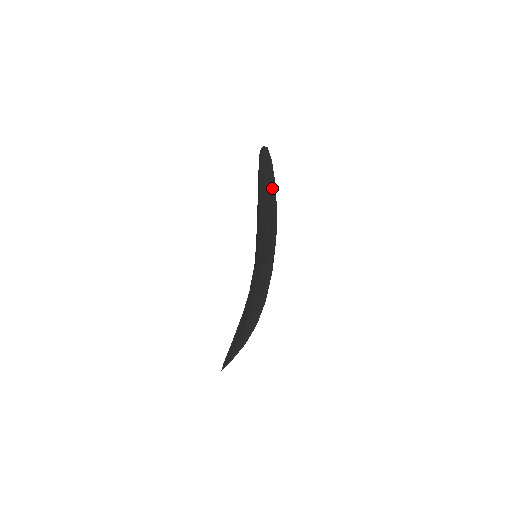
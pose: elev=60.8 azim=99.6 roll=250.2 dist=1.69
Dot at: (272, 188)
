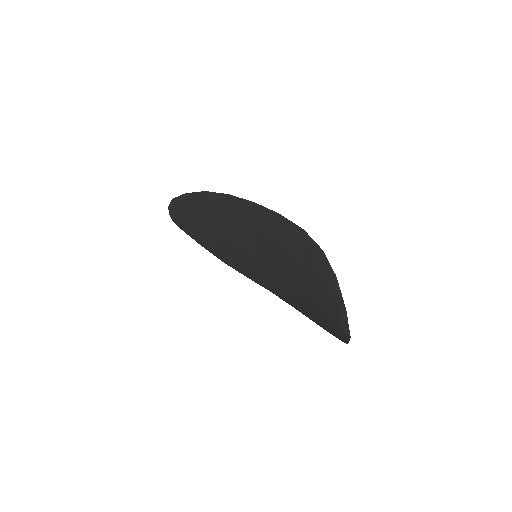
Dot at: (207, 198)
